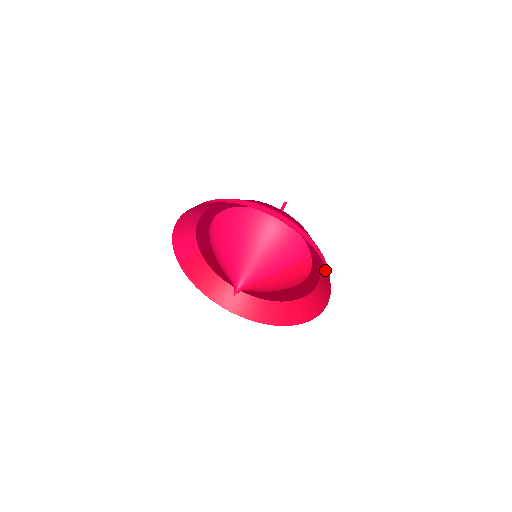
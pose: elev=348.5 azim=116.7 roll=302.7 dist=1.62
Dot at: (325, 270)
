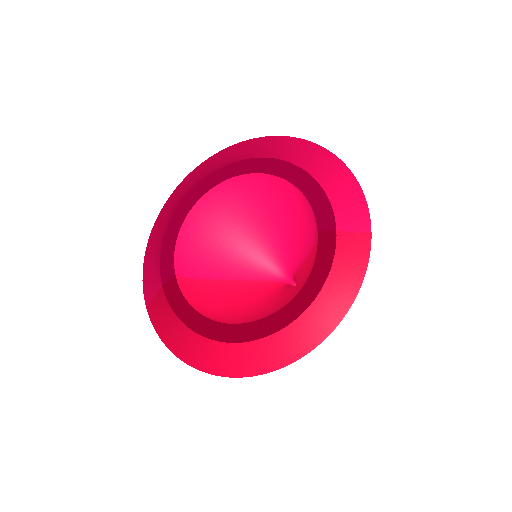
Dot at: (360, 225)
